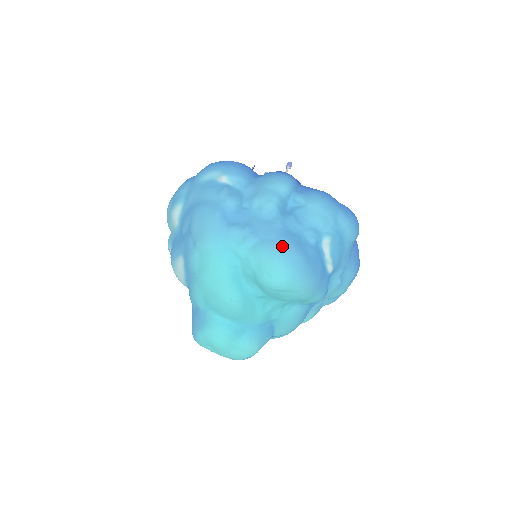
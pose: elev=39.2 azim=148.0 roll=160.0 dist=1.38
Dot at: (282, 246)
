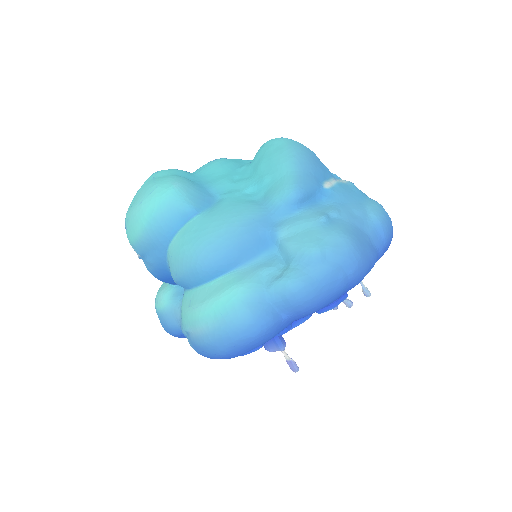
Dot at: occluded
